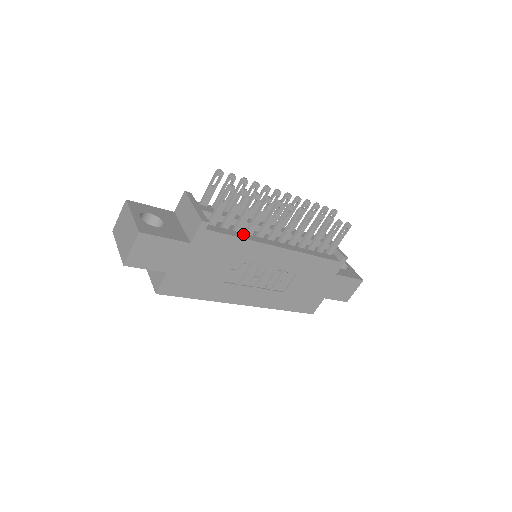
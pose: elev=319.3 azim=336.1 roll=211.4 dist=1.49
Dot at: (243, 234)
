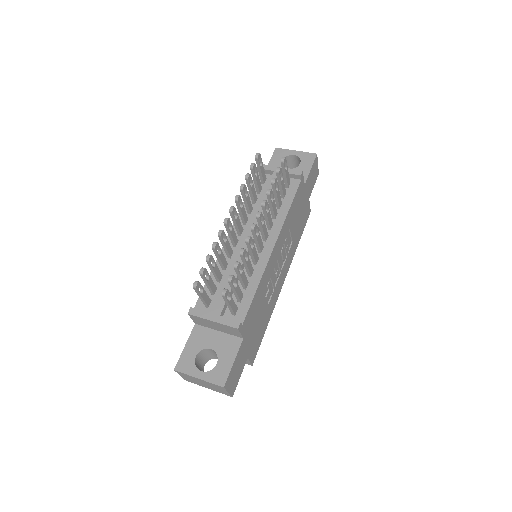
Dot at: (251, 281)
